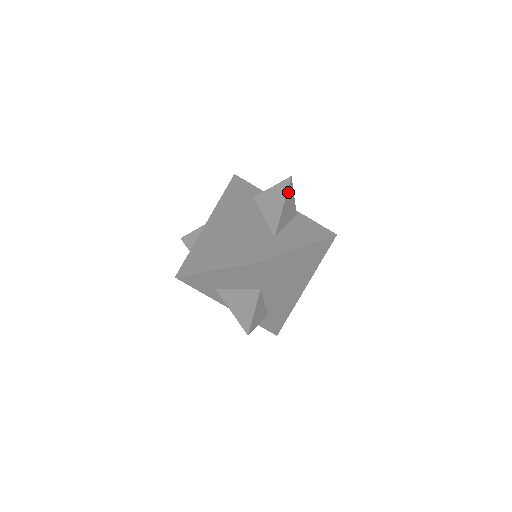
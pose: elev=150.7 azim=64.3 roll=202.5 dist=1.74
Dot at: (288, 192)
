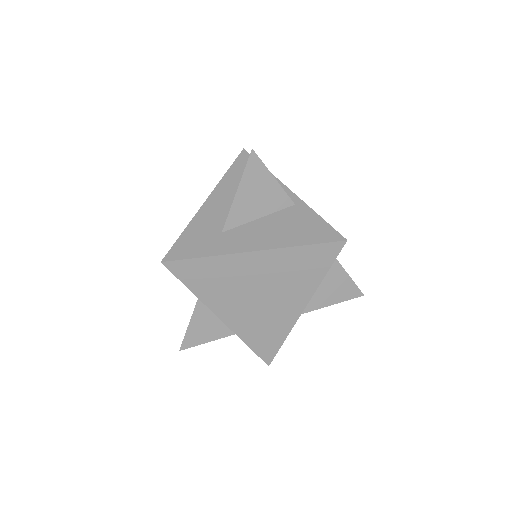
Dot at: (249, 171)
